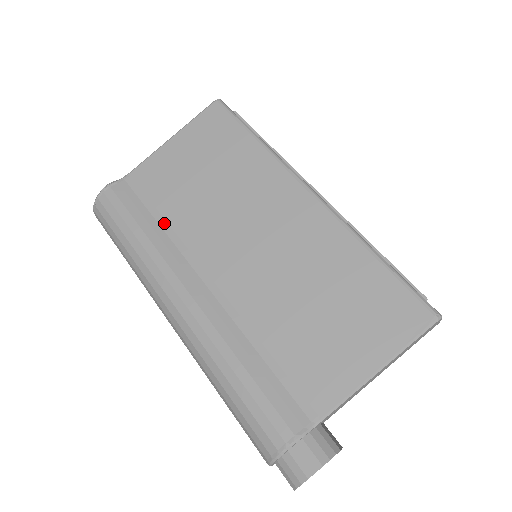
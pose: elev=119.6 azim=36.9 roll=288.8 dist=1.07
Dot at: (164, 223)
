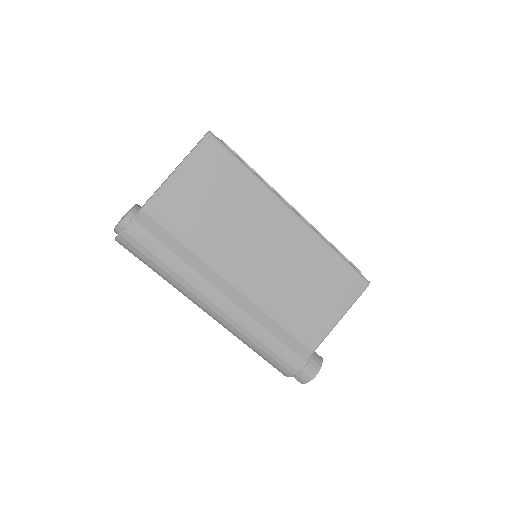
Dot at: (191, 246)
